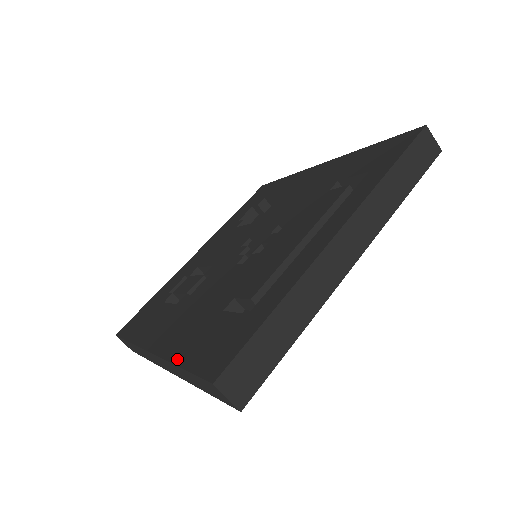
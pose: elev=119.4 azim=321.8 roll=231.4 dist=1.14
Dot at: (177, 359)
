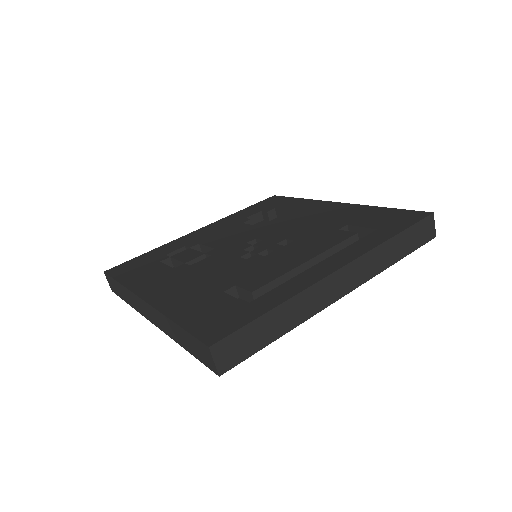
Dot at: (174, 316)
